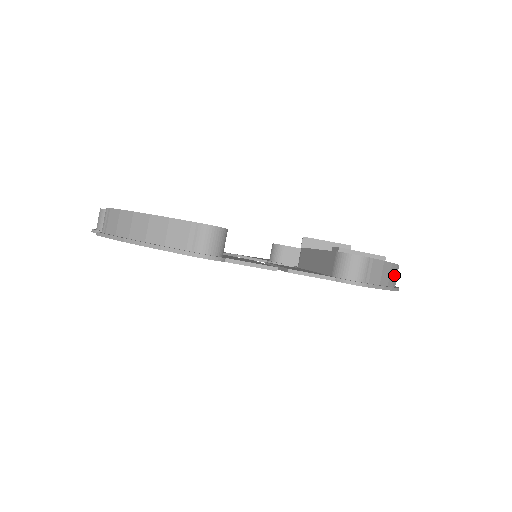
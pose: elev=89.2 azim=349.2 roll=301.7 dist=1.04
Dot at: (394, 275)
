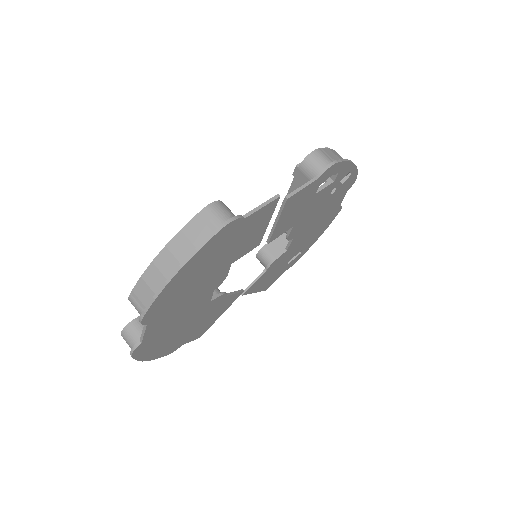
Dot at: occluded
